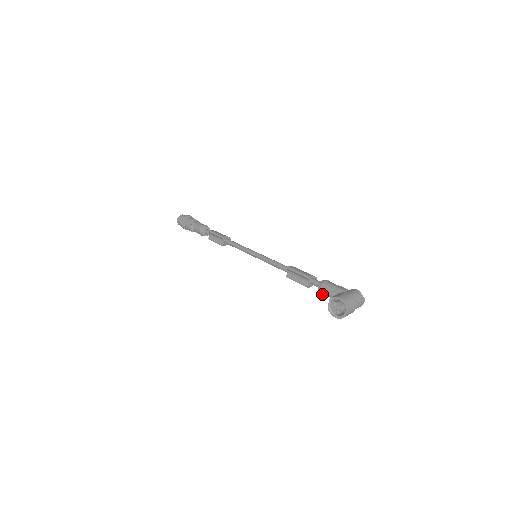
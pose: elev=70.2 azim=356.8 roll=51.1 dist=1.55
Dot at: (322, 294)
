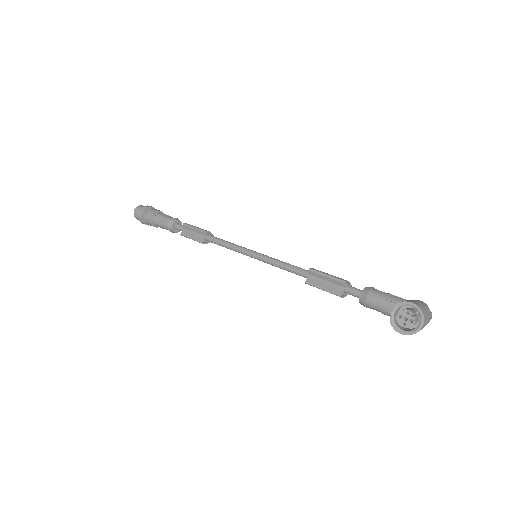
Dot at: (365, 306)
